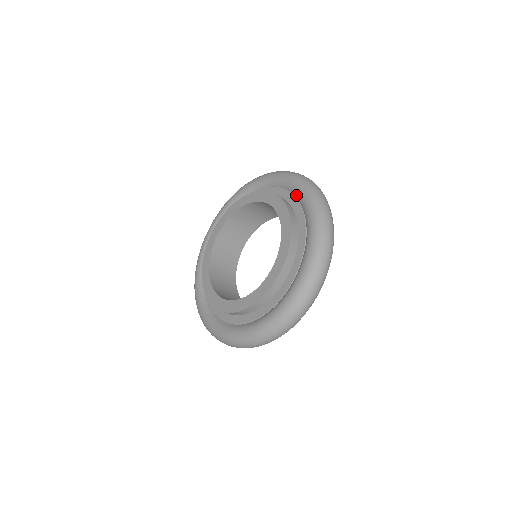
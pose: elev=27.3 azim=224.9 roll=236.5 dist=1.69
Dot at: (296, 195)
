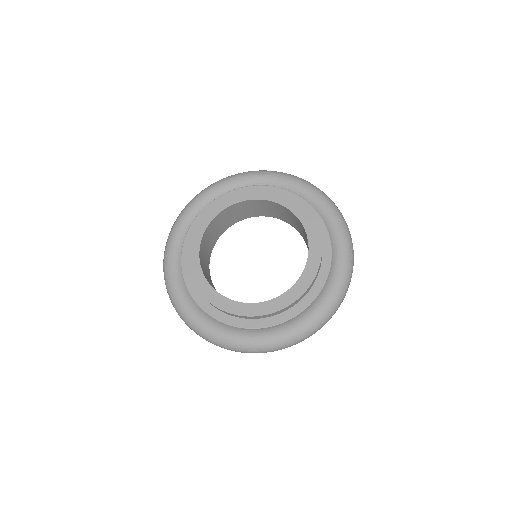
Dot at: (333, 246)
